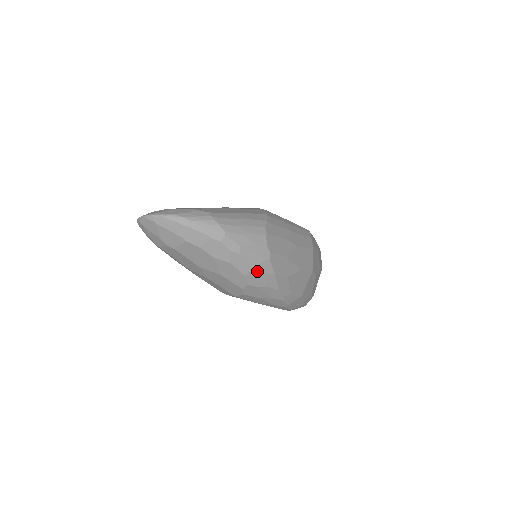
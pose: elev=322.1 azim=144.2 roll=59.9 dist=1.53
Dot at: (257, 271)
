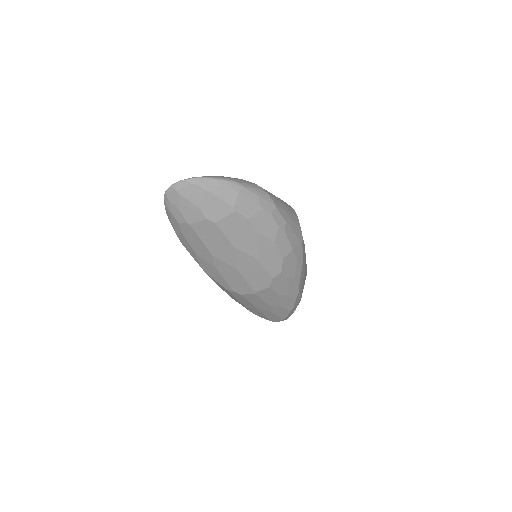
Dot at: (293, 255)
